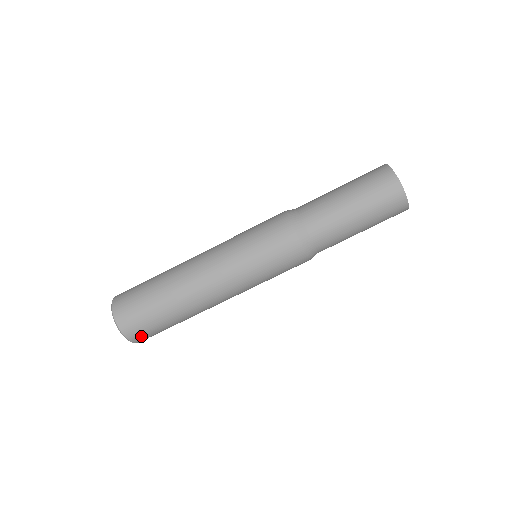
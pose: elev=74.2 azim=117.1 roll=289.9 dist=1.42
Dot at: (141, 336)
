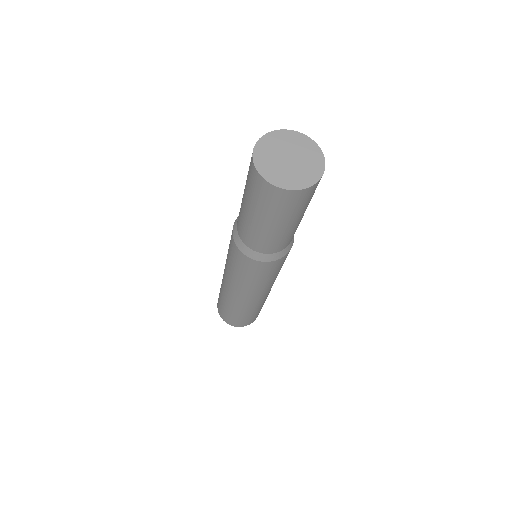
Dot at: (244, 323)
